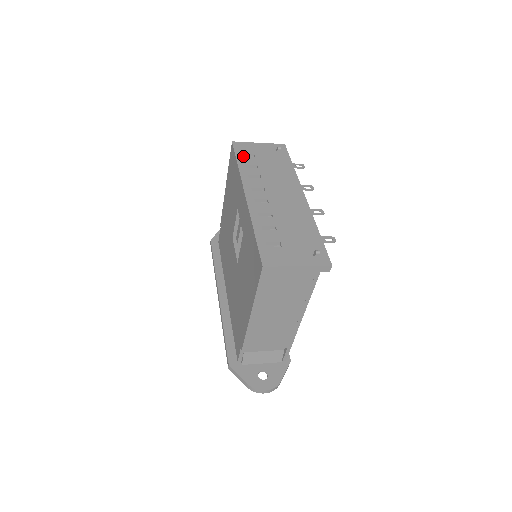
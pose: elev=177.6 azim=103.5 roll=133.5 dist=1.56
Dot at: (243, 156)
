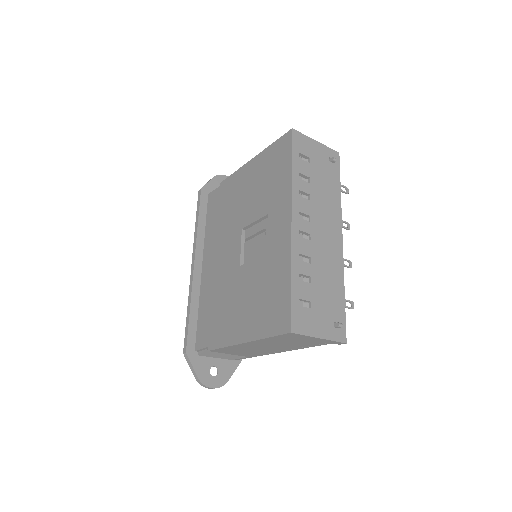
Dot at: (299, 158)
